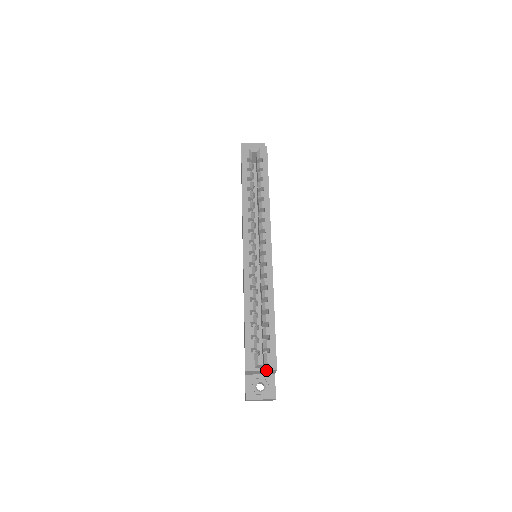
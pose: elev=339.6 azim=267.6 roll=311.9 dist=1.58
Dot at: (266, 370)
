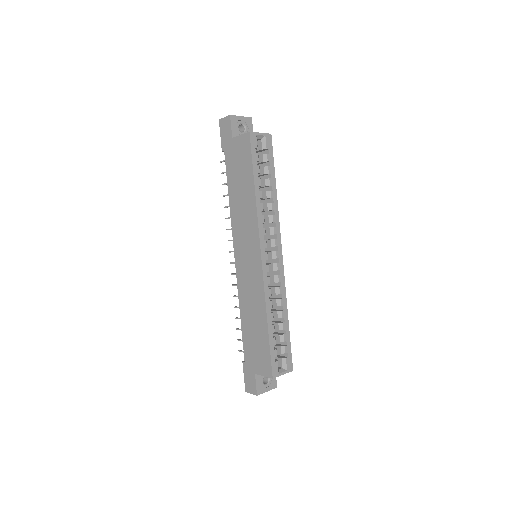
Dot at: occluded
